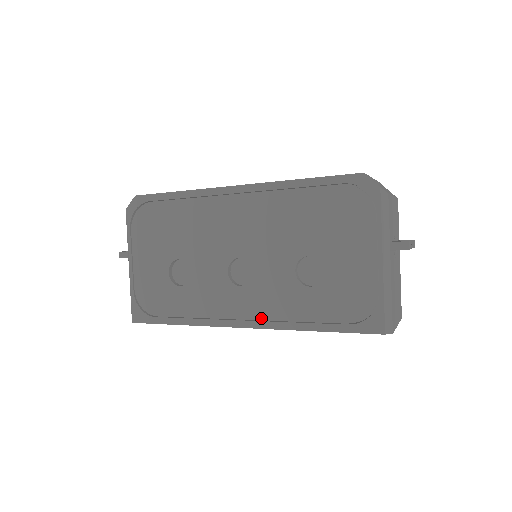
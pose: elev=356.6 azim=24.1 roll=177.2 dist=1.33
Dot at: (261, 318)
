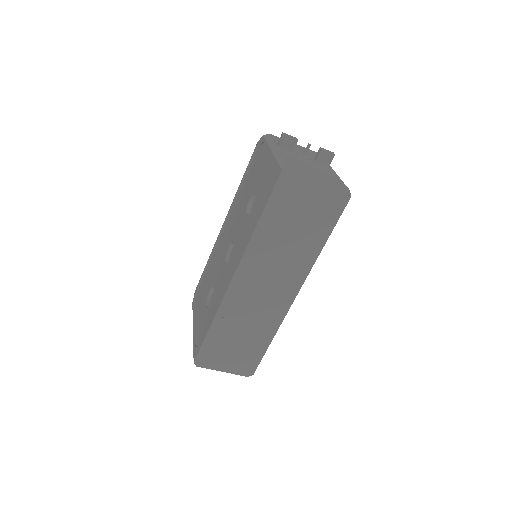
Dot at: (239, 259)
